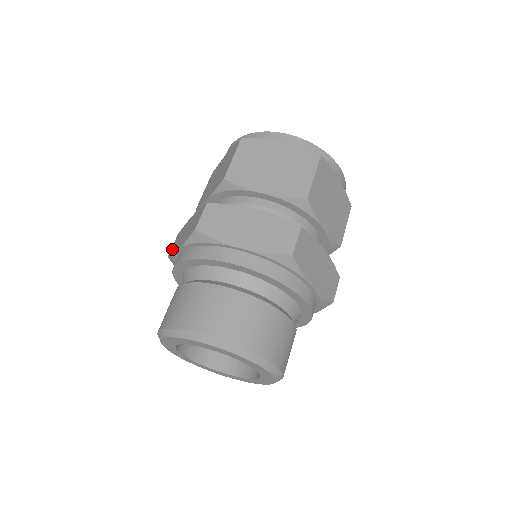
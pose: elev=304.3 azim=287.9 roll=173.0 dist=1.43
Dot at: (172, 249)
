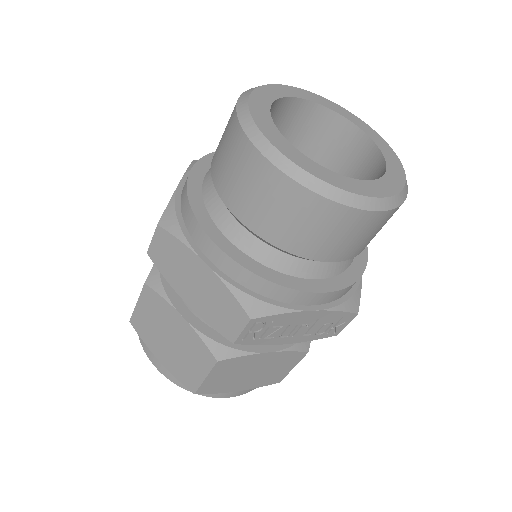
Dot at: occluded
